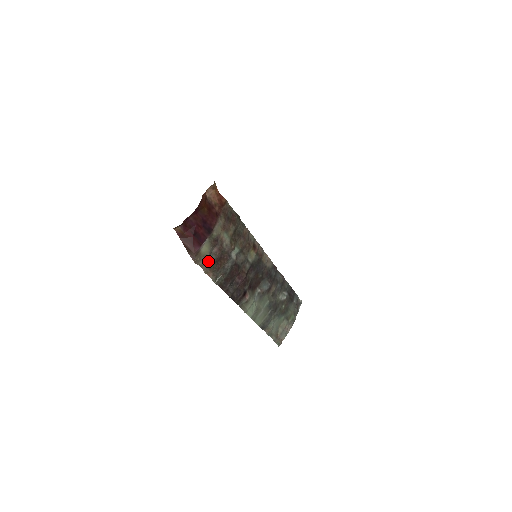
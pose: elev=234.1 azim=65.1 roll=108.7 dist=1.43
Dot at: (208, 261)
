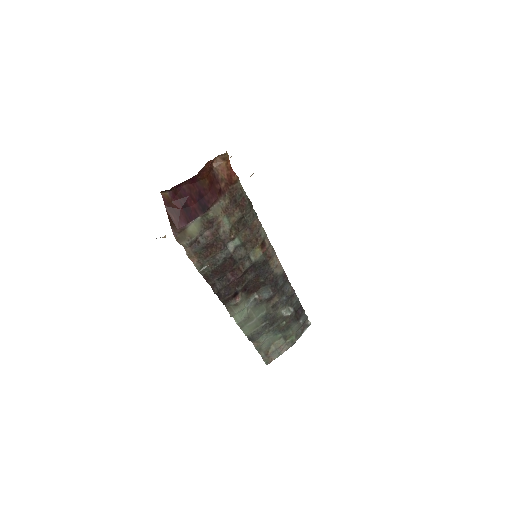
Dot at: (195, 243)
